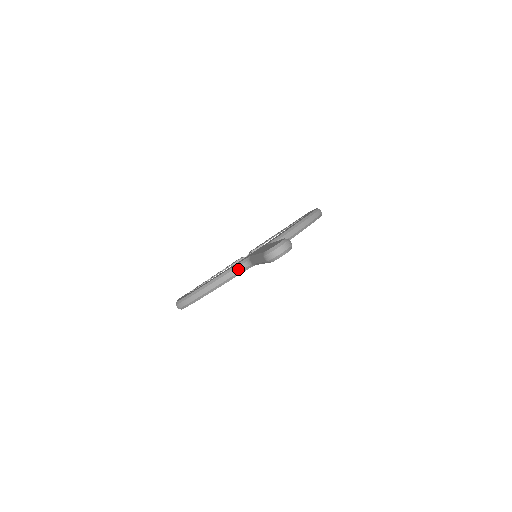
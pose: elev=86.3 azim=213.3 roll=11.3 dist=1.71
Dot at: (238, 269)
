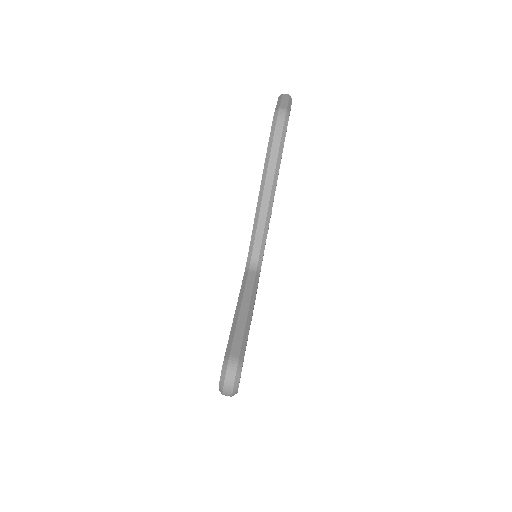
Dot at: occluded
